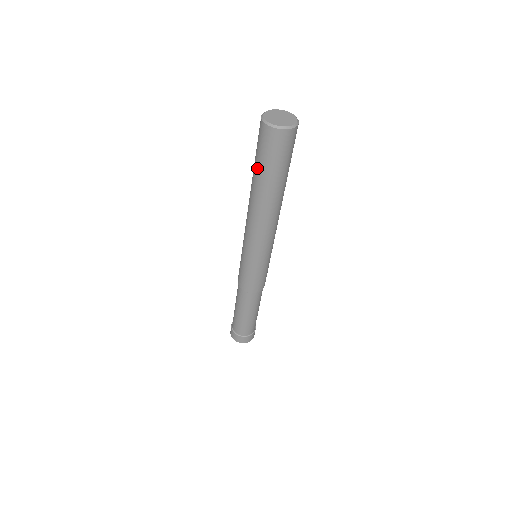
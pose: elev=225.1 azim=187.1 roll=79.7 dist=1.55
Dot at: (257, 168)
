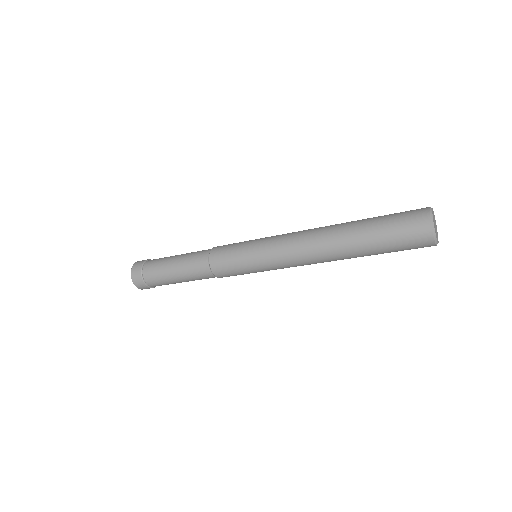
Dot at: (380, 253)
